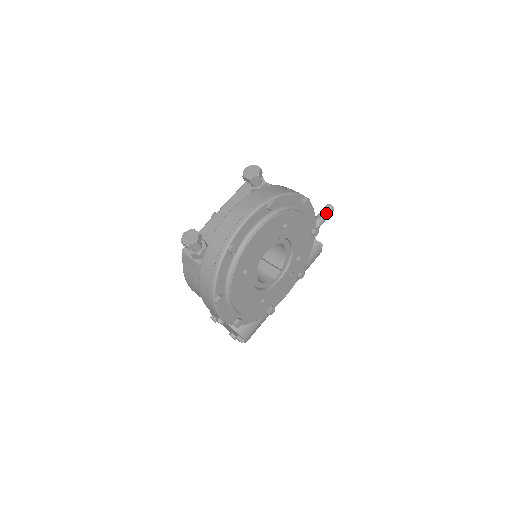
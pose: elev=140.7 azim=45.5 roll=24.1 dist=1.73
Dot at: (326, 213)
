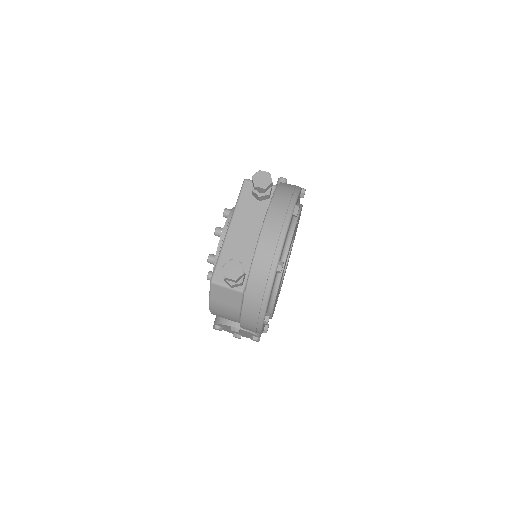
Dot at: occluded
